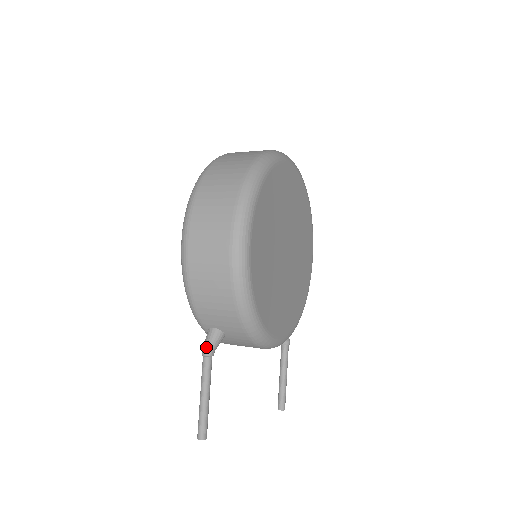
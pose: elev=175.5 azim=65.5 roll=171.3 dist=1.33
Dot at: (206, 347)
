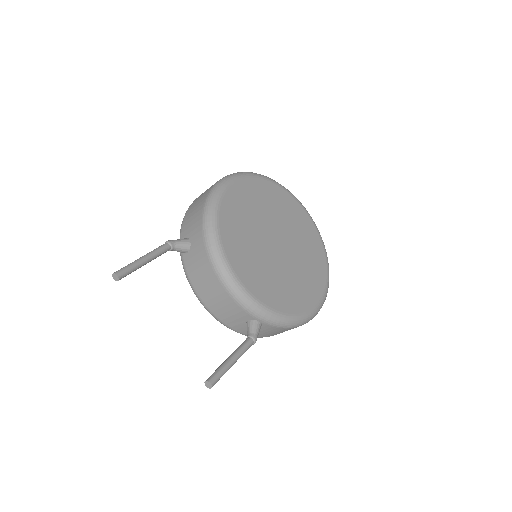
Dot at: (171, 240)
